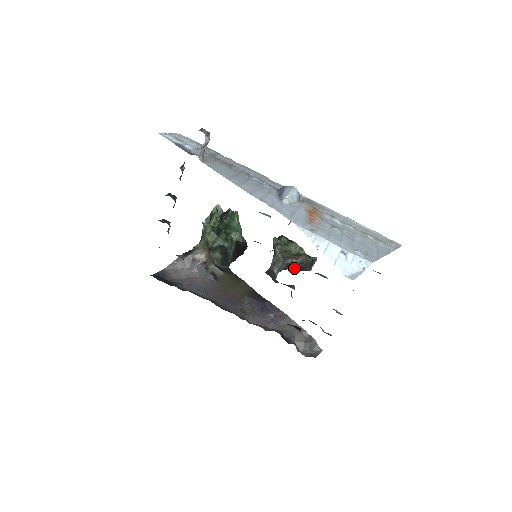
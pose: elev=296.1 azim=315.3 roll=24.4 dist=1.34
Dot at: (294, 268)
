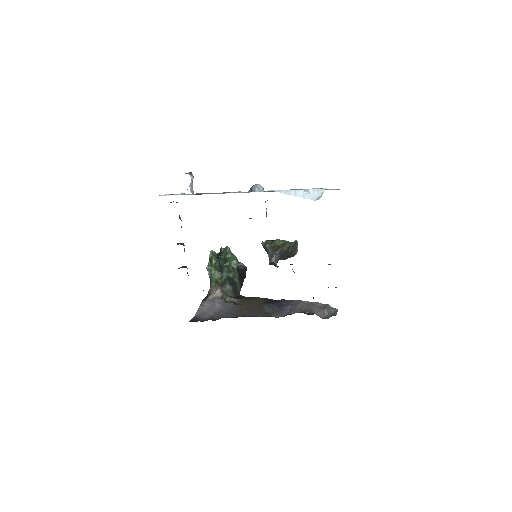
Dot at: (286, 256)
